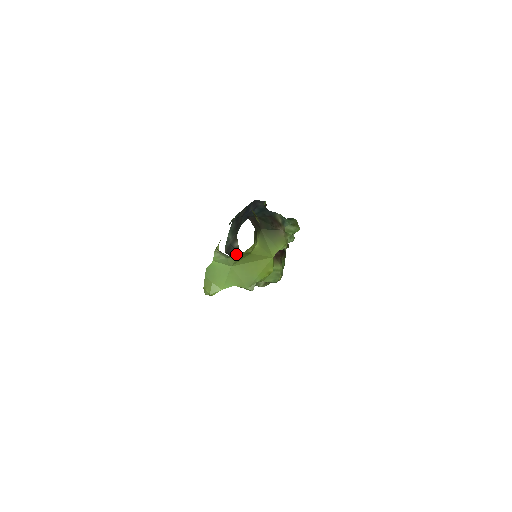
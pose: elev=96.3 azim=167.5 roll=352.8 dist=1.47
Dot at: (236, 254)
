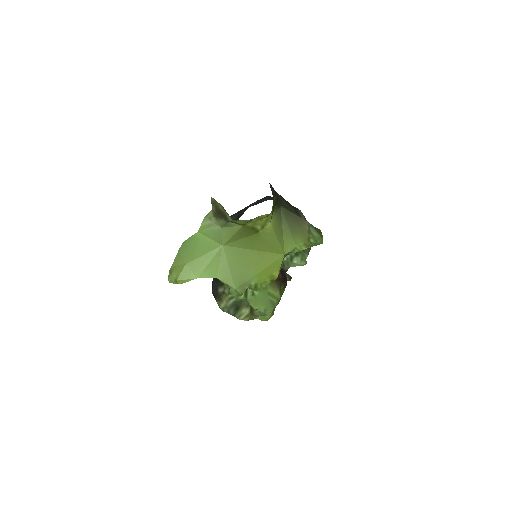
Dot at: occluded
